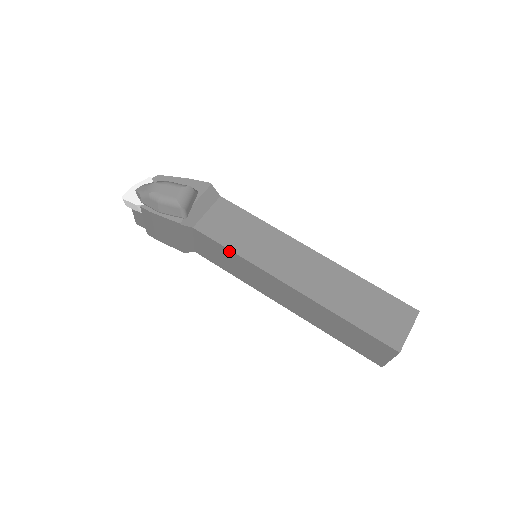
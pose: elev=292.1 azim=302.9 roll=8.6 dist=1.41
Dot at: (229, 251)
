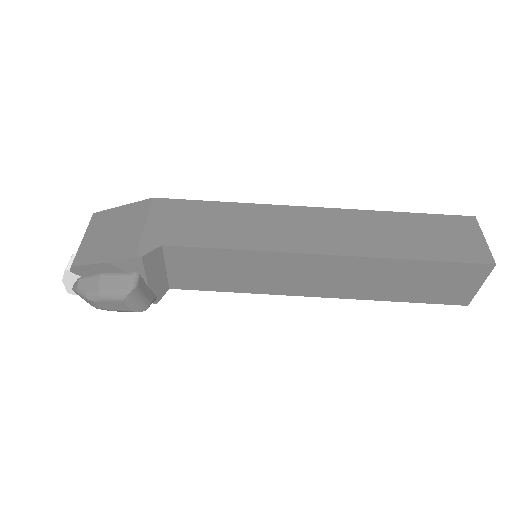
Dot at: (227, 289)
